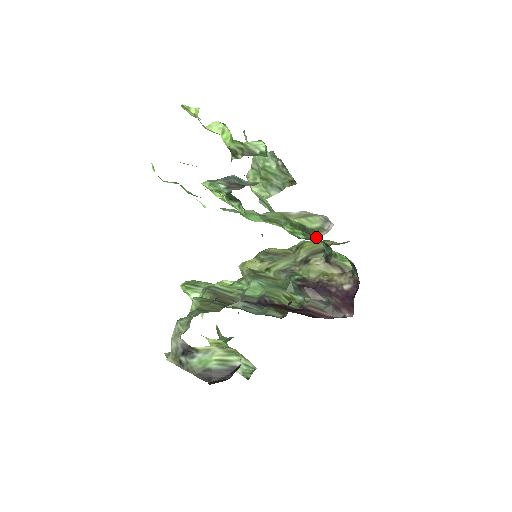
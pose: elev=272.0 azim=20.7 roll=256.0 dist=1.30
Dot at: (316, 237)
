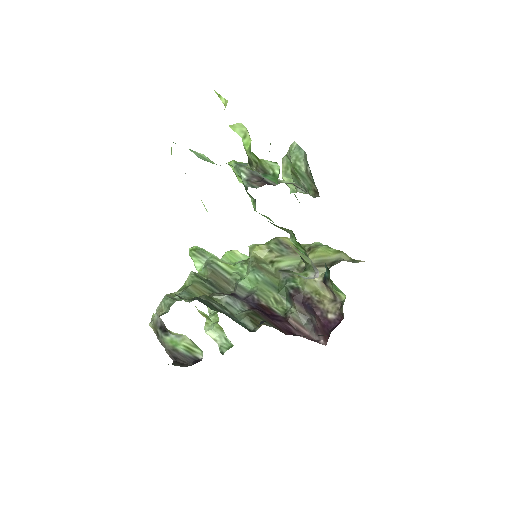
Dot at: (304, 274)
